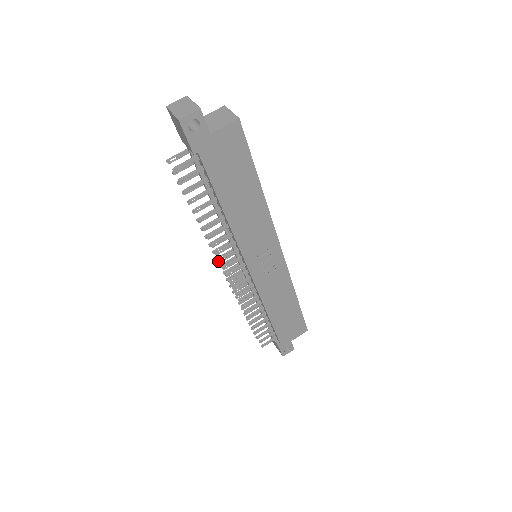
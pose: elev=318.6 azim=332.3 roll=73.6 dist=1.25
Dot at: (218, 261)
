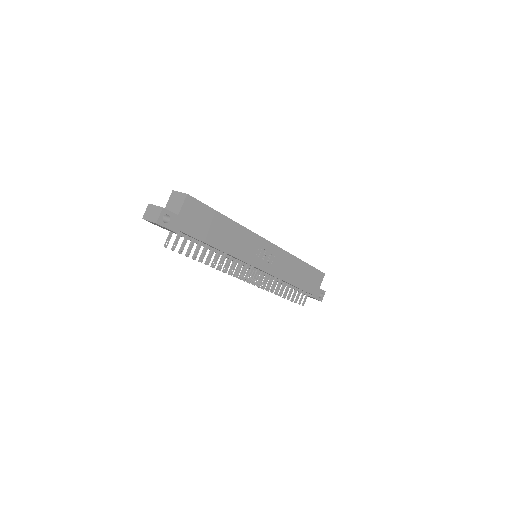
Dot at: occluded
